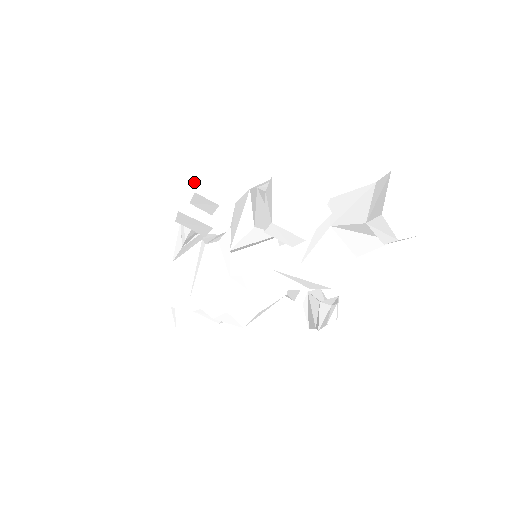
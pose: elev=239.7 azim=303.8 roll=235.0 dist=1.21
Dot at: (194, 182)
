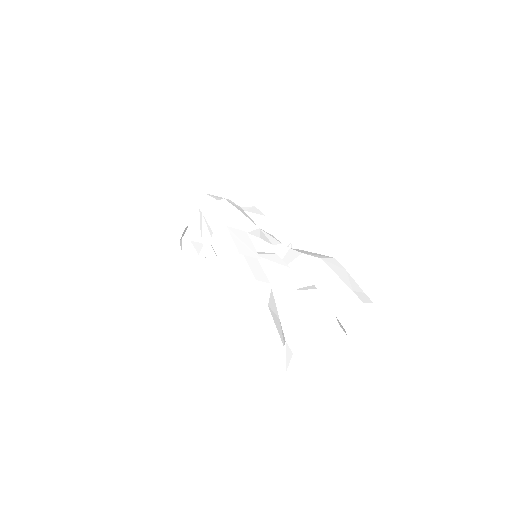
Dot at: (230, 264)
